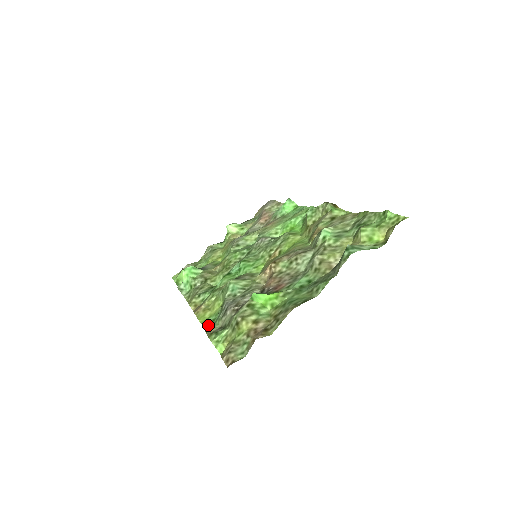
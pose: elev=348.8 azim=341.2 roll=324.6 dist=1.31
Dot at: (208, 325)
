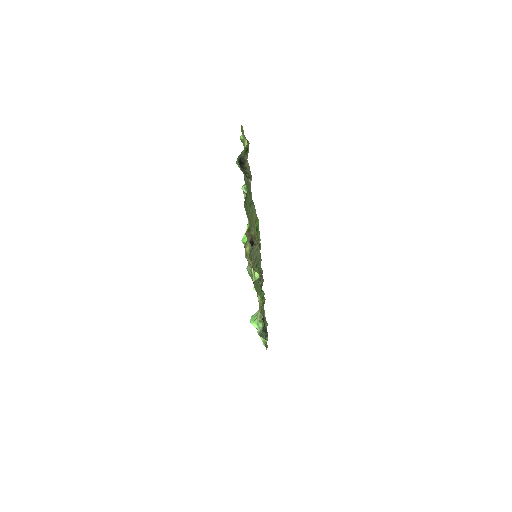
Dot at: (260, 295)
